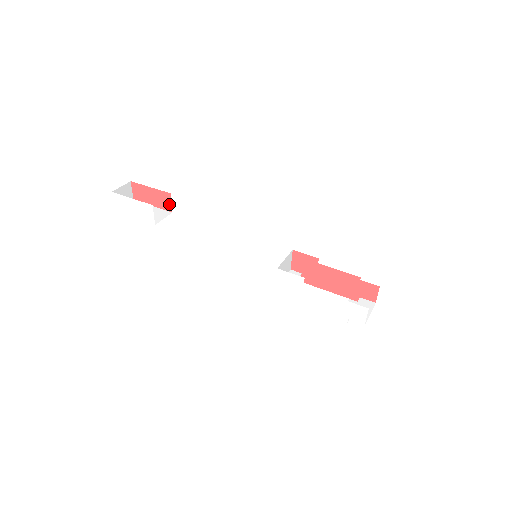
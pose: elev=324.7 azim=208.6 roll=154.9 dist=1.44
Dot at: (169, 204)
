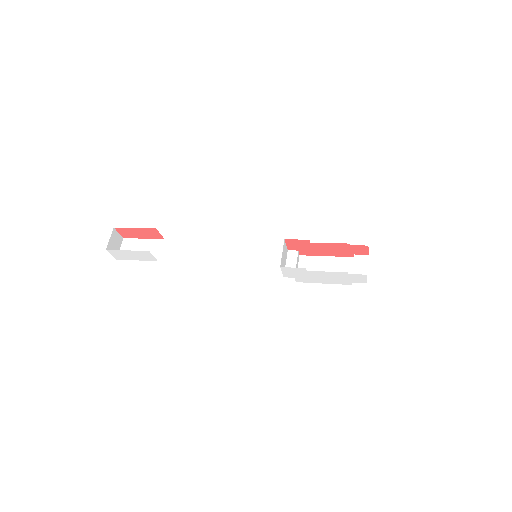
Dot at: (158, 235)
